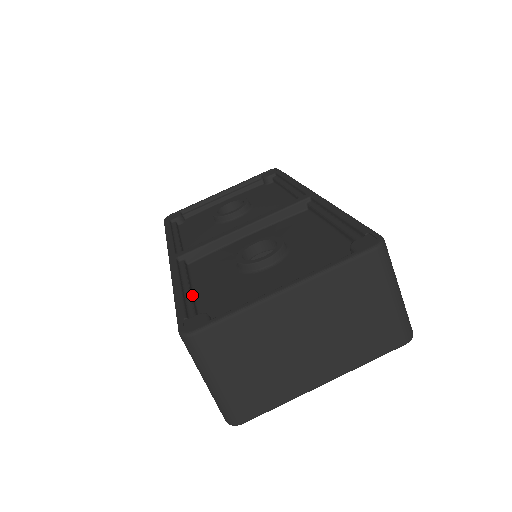
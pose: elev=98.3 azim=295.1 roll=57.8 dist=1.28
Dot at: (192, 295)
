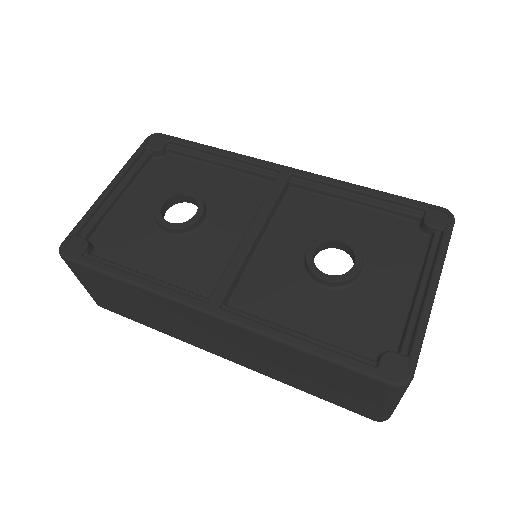
Dot at: (318, 340)
